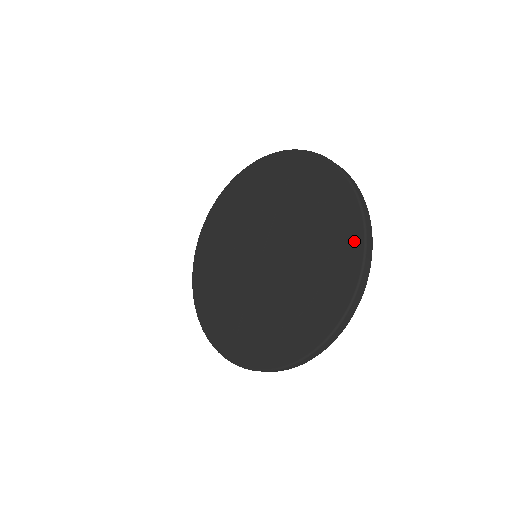
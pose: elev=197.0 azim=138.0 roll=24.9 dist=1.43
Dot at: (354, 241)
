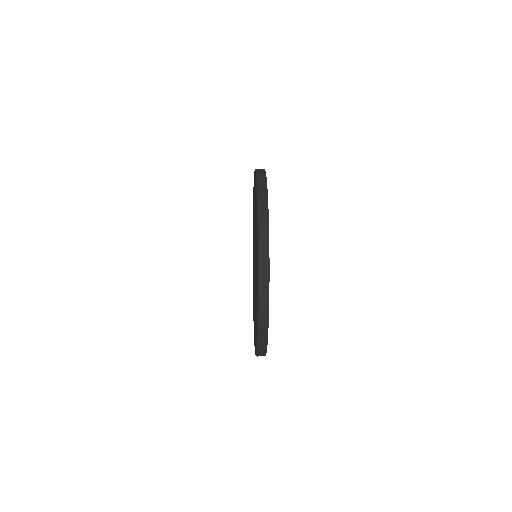
Dot at: occluded
